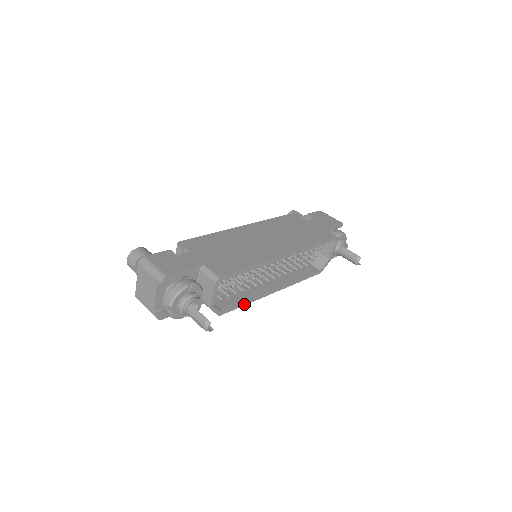
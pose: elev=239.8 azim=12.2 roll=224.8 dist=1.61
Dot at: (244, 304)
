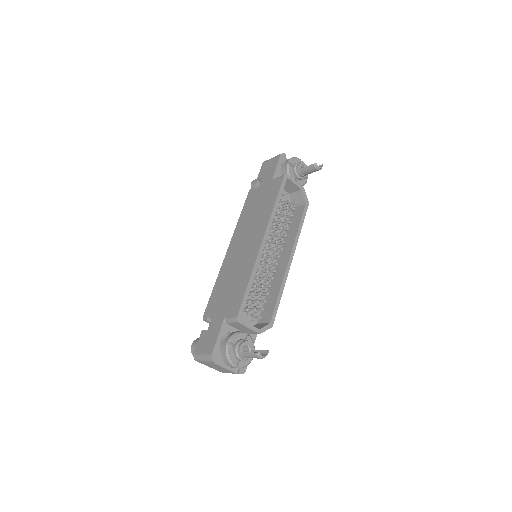
Dot at: (279, 298)
